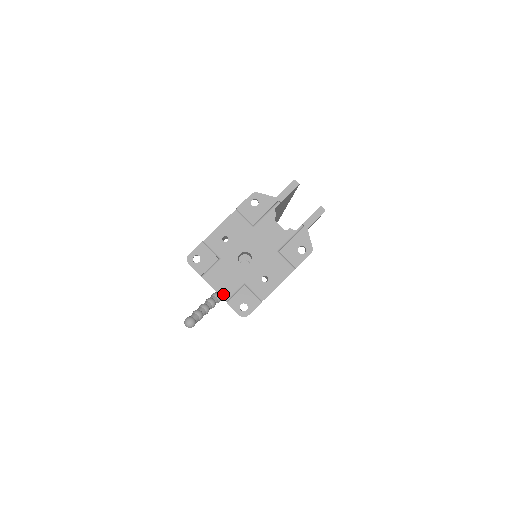
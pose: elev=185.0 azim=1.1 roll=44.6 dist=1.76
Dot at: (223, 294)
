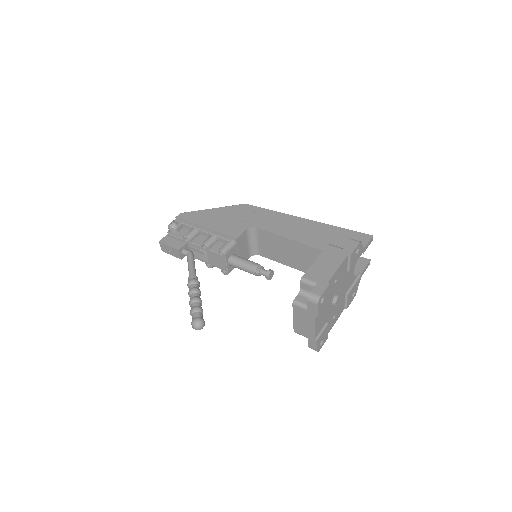
Dot at: (317, 332)
